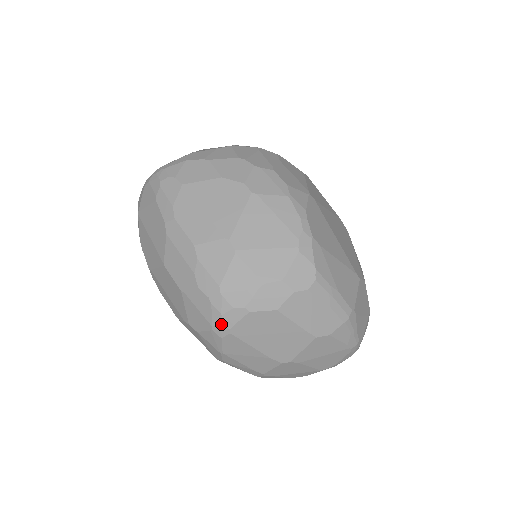
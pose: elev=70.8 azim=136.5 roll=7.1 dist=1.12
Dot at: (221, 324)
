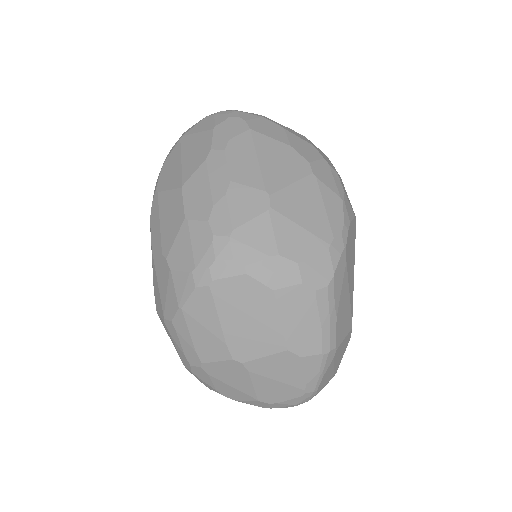
Dot at: (207, 270)
